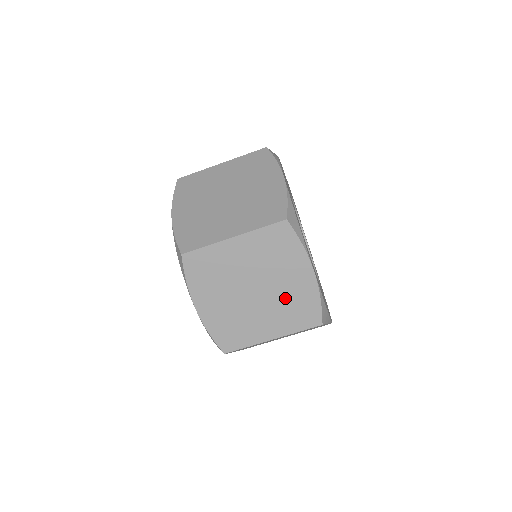
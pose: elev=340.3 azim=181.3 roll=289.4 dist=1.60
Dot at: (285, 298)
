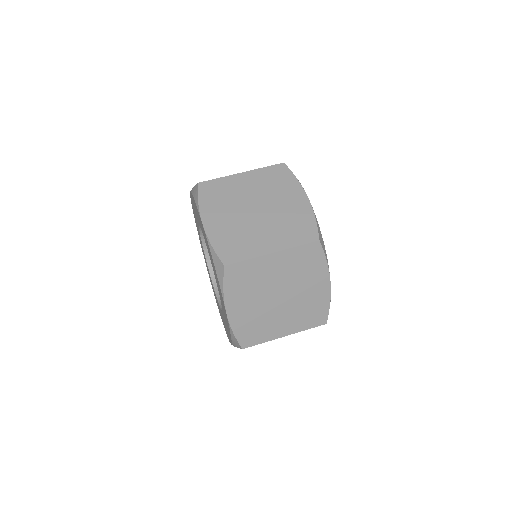
Dot at: (284, 217)
